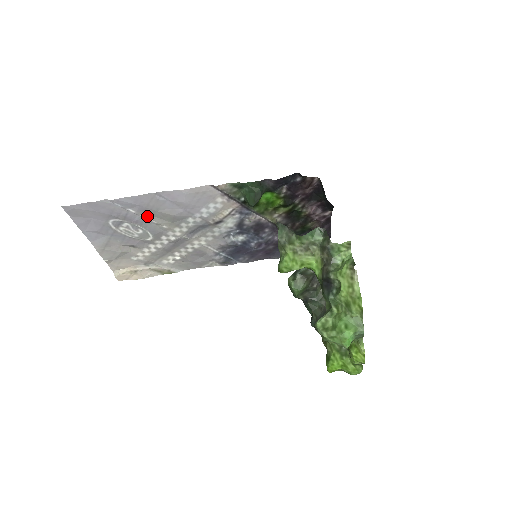
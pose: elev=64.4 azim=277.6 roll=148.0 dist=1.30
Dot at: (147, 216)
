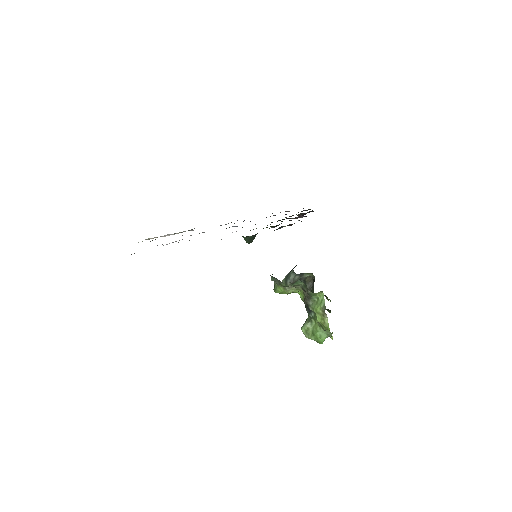
Dot at: (167, 244)
